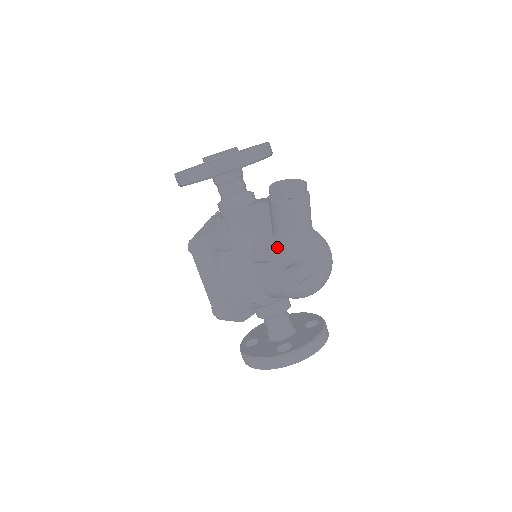
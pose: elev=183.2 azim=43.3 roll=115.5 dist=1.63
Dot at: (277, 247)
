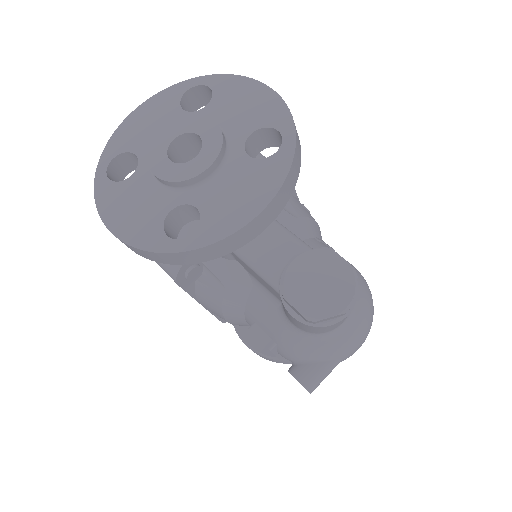
Dot at: (287, 334)
